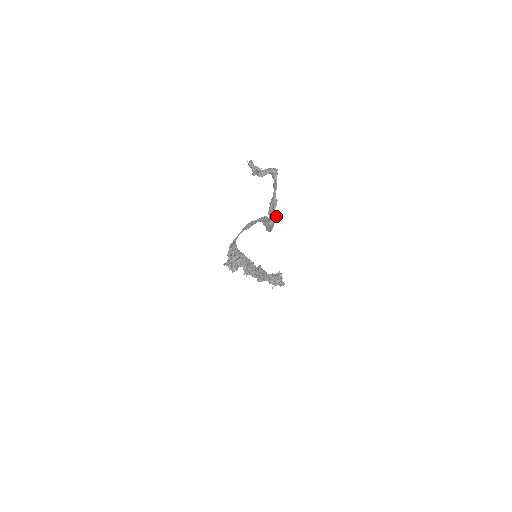
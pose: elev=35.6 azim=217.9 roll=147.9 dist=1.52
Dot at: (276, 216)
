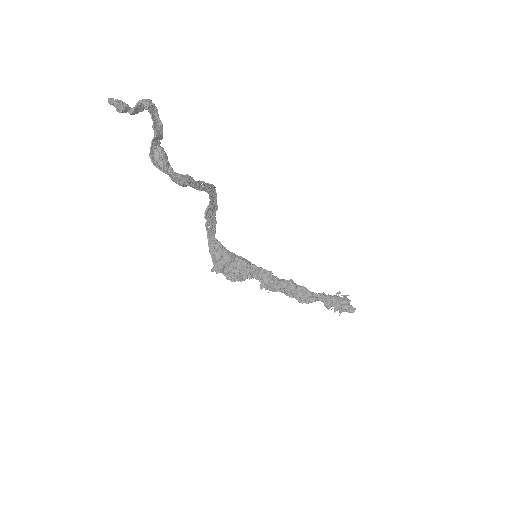
Dot at: (159, 152)
